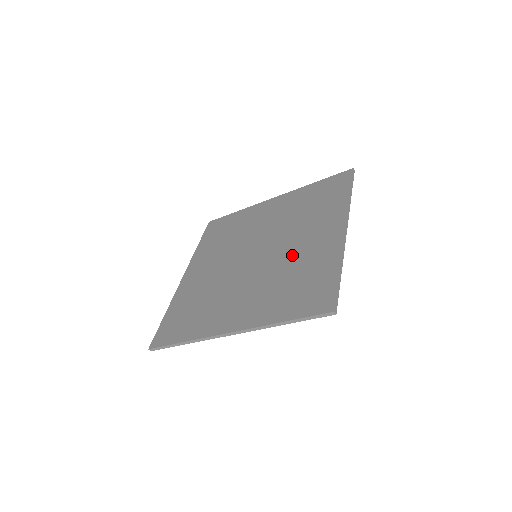
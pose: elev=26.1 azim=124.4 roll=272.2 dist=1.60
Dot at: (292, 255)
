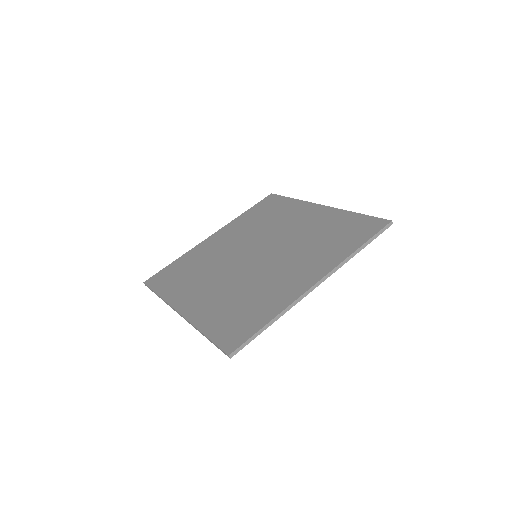
Dot at: (268, 277)
